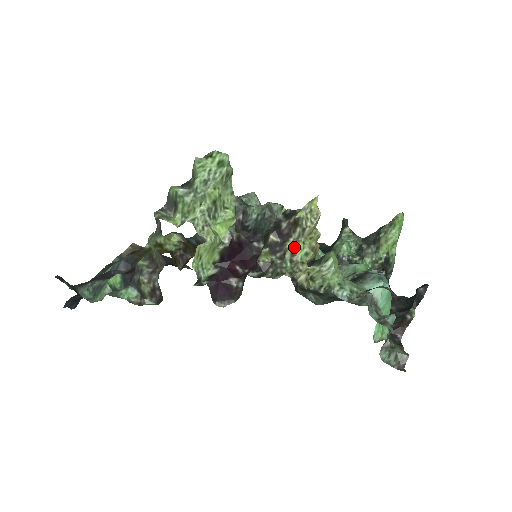
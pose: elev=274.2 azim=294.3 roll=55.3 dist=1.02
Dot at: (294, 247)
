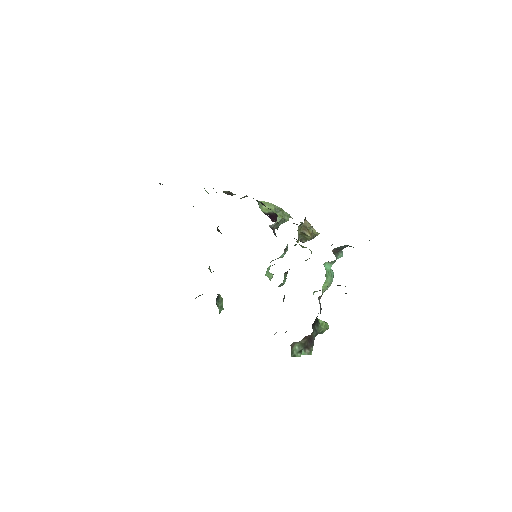
Dot at: occluded
